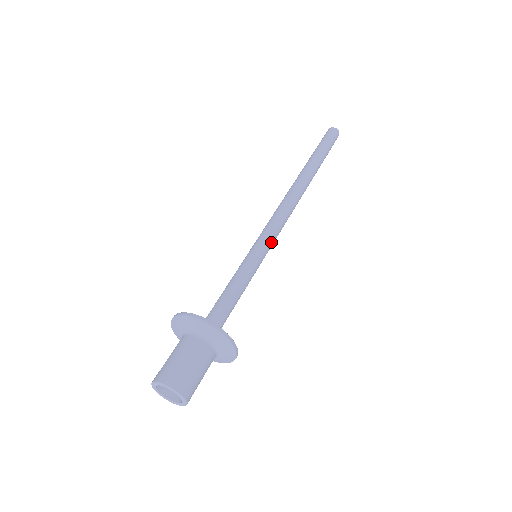
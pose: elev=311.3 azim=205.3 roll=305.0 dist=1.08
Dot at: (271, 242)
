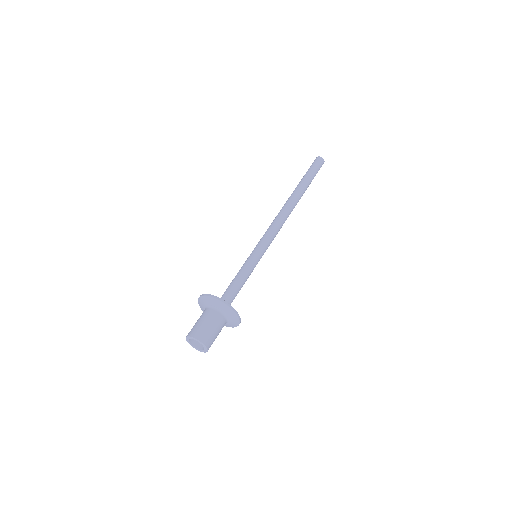
Dot at: (267, 247)
